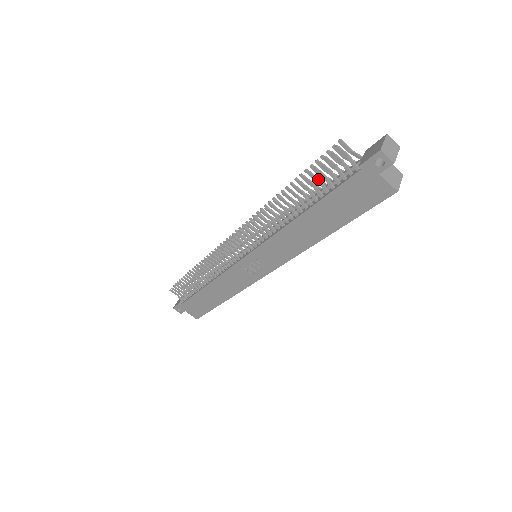
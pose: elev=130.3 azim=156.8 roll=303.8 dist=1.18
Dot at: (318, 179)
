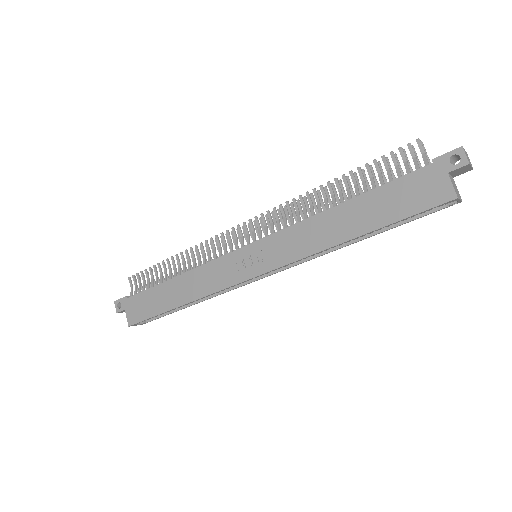
Dot at: (380, 171)
